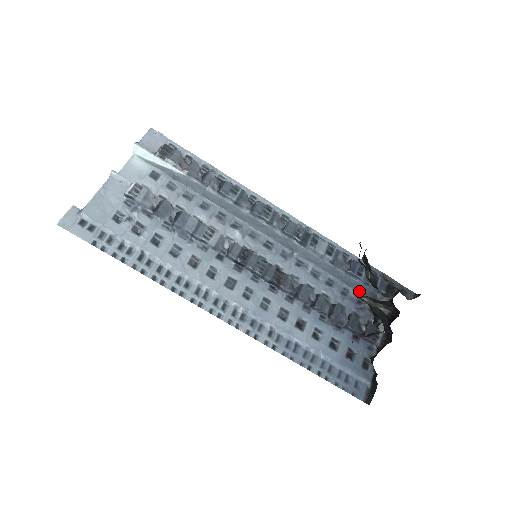
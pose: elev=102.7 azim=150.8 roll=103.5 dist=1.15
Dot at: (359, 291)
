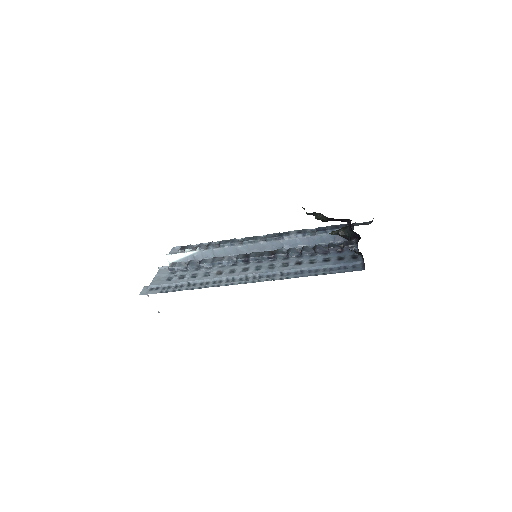
Dot at: (335, 241)
